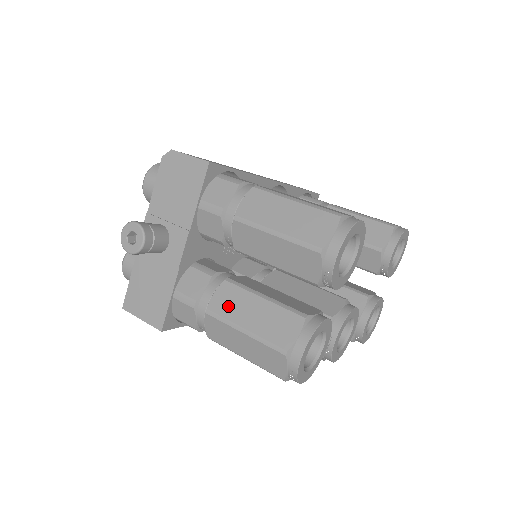
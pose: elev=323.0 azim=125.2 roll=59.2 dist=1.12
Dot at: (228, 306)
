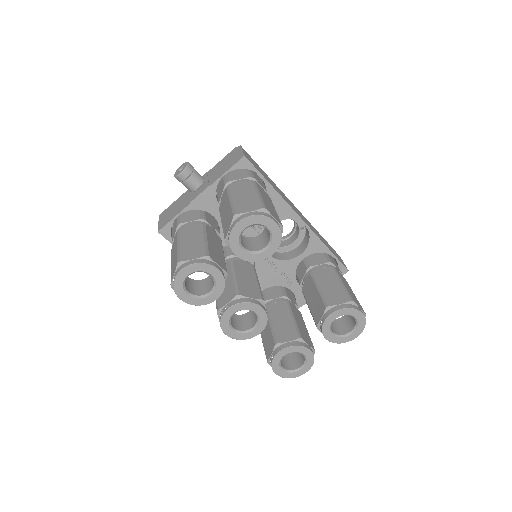
Dot at: (188, 232)
